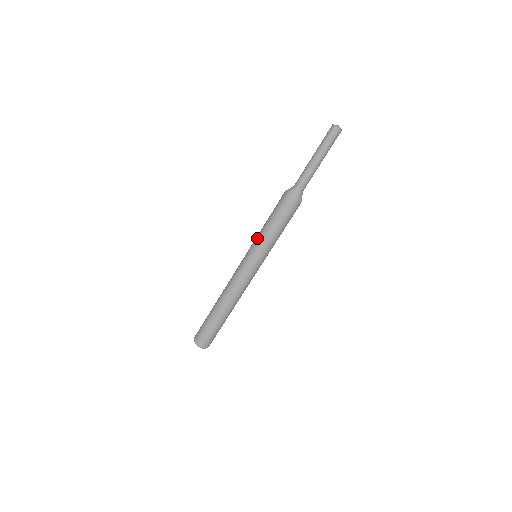
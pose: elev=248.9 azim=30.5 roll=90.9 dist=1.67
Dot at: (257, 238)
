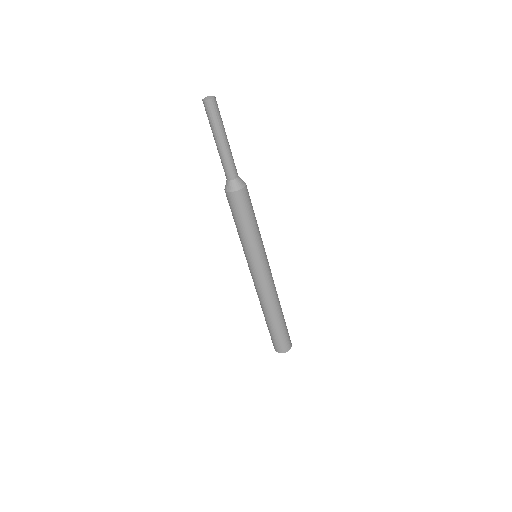
Dot at: (244, 246)
